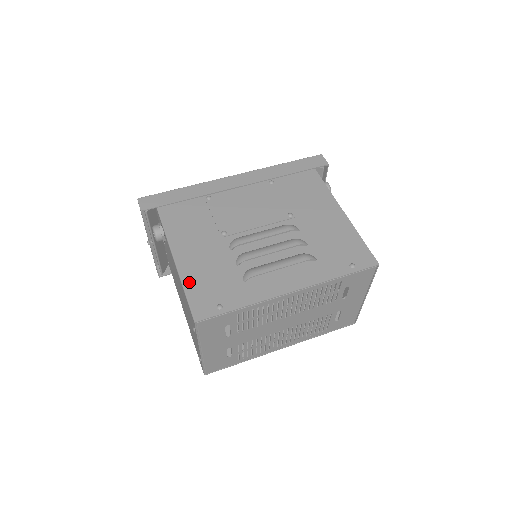
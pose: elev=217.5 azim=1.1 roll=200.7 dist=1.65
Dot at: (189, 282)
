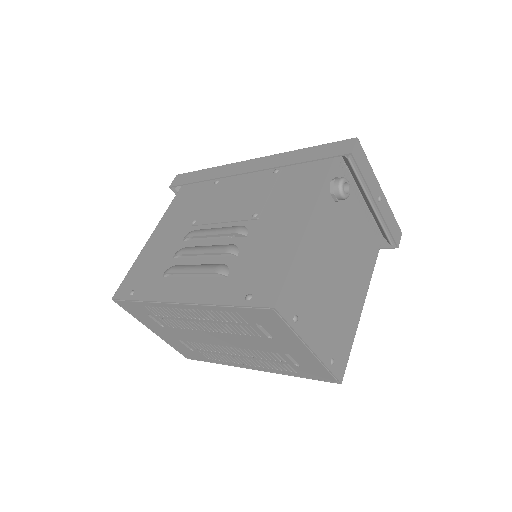
Dot at: (138, 262)
